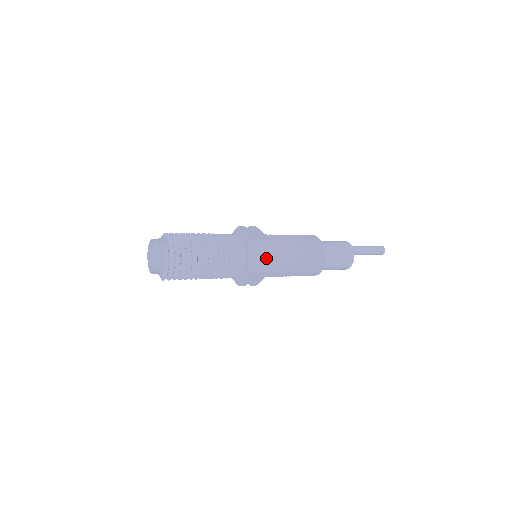
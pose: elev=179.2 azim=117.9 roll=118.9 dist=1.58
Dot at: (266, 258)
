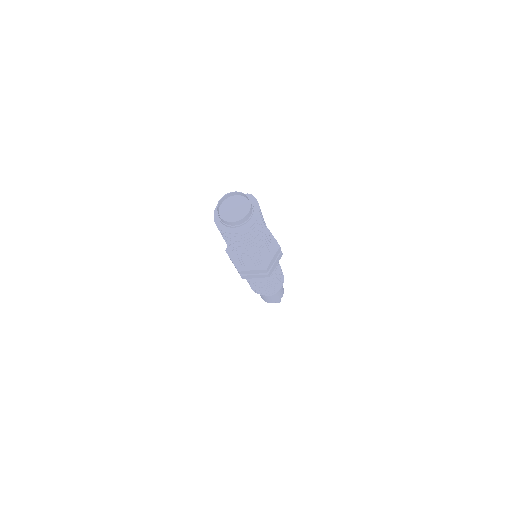
Dot at: occluded
